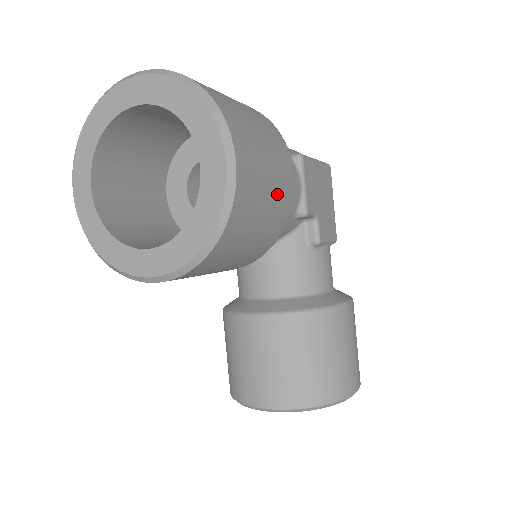
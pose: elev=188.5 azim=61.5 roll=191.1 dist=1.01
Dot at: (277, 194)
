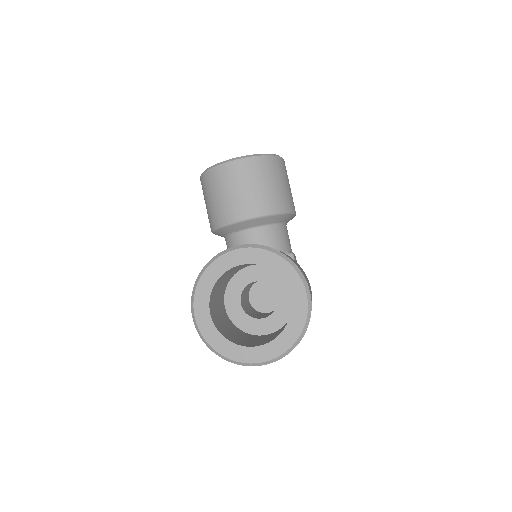
Dot at: (290, 194)
